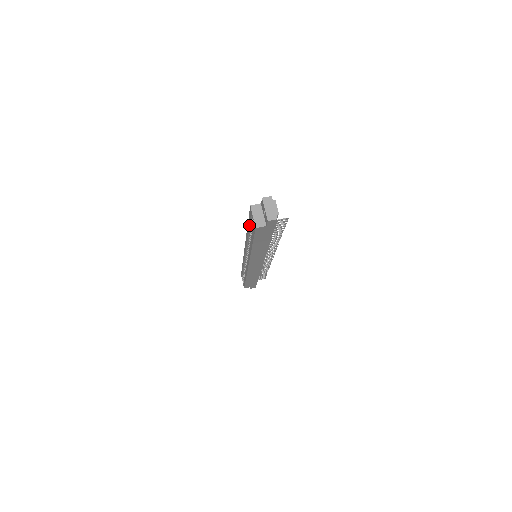
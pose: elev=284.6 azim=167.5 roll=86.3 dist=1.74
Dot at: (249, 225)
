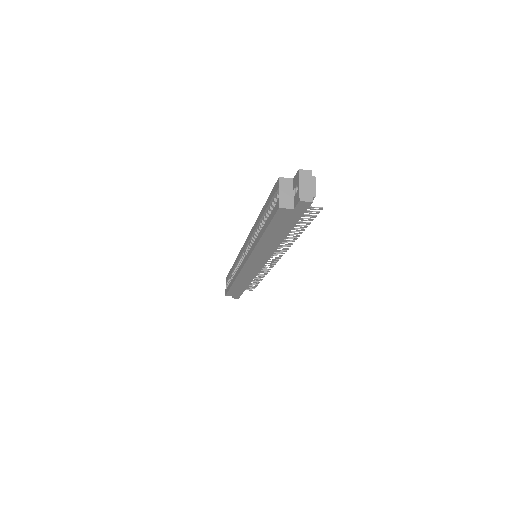
Dot at: (266, 207)
